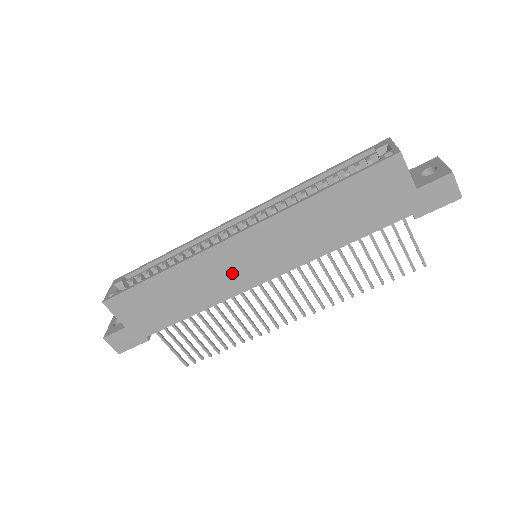
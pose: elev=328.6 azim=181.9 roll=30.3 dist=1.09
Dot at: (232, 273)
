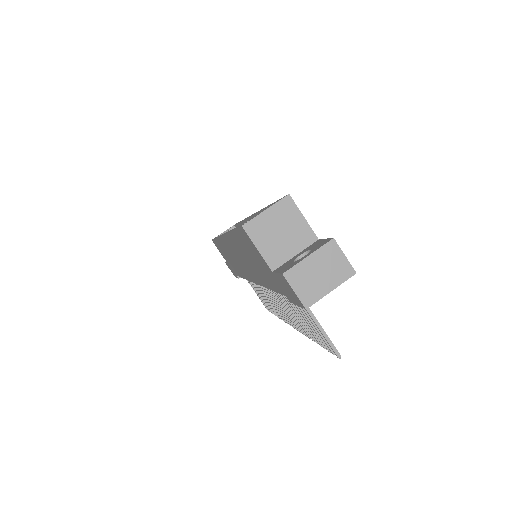
Dot at: (237, 262)
